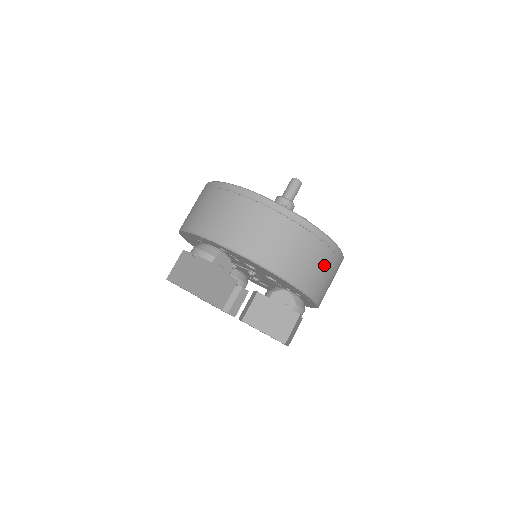
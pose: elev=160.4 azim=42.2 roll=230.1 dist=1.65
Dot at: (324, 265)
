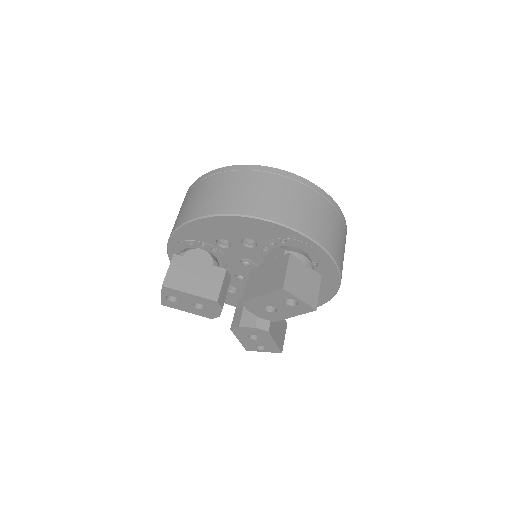
Dot at: (283, 192)
